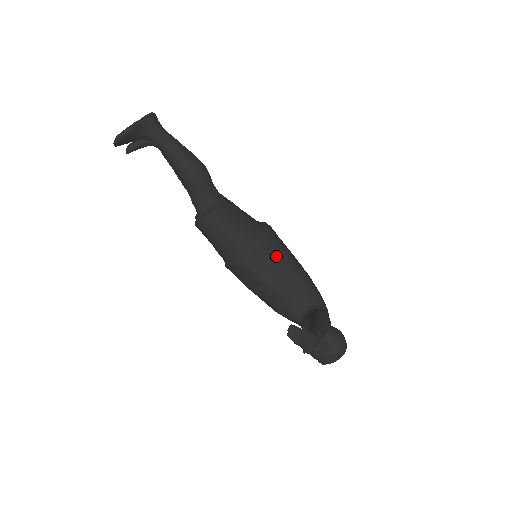
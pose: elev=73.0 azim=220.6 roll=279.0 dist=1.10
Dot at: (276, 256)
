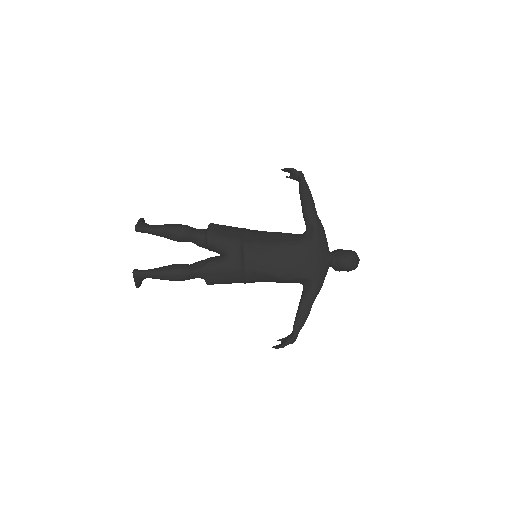
Dot at: (260, 279)
